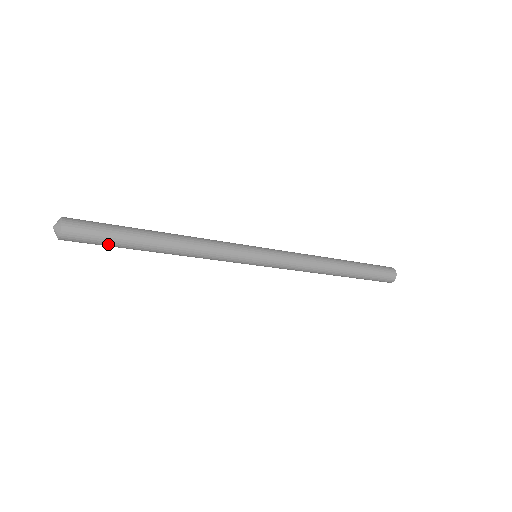
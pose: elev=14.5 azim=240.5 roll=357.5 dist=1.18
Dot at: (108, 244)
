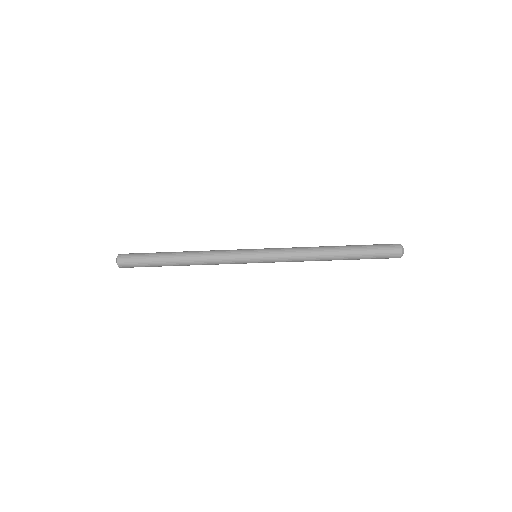
Dot at: (146, 259)
